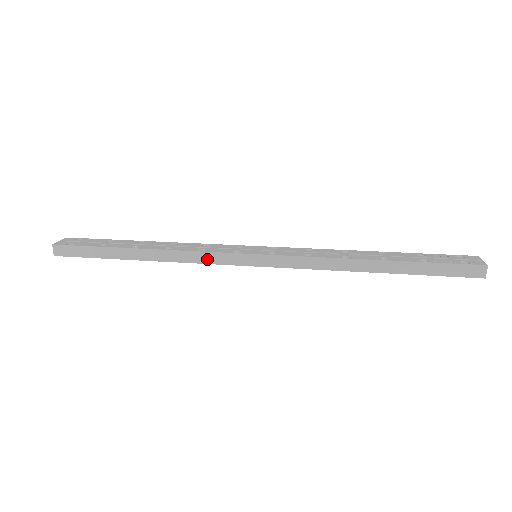
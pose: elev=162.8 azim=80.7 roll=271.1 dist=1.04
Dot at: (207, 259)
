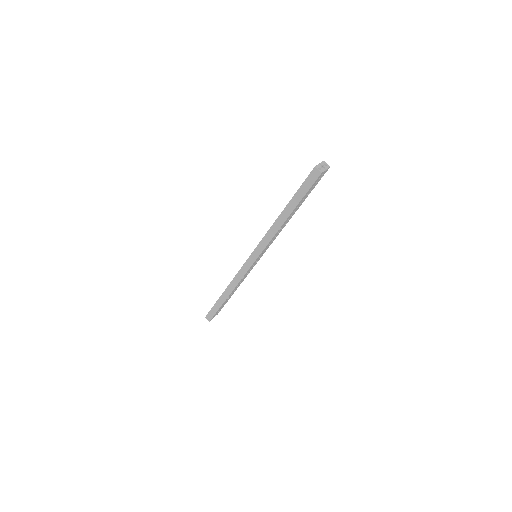
Dot at: (241, 275)
